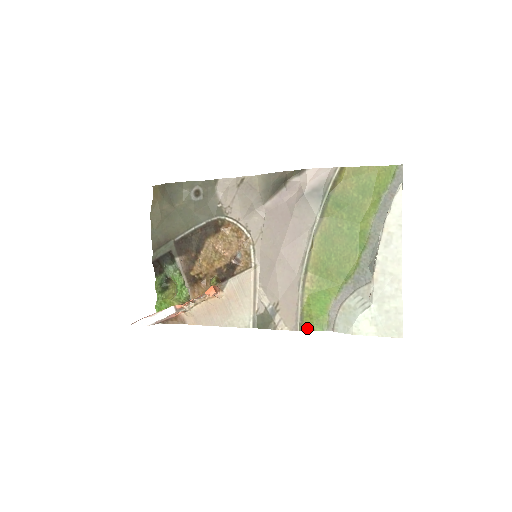
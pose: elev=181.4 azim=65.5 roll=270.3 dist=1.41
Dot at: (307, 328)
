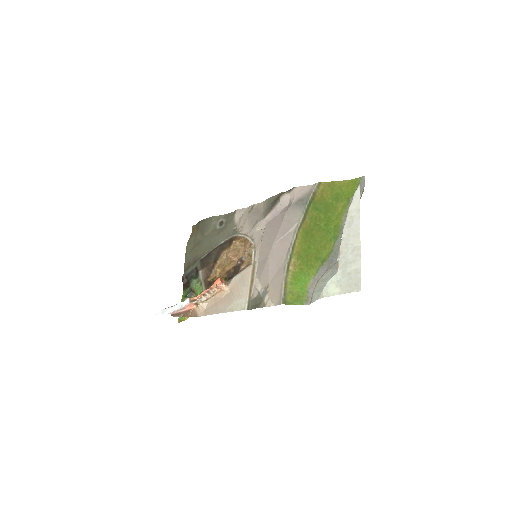
Dot at: (289, 302)
